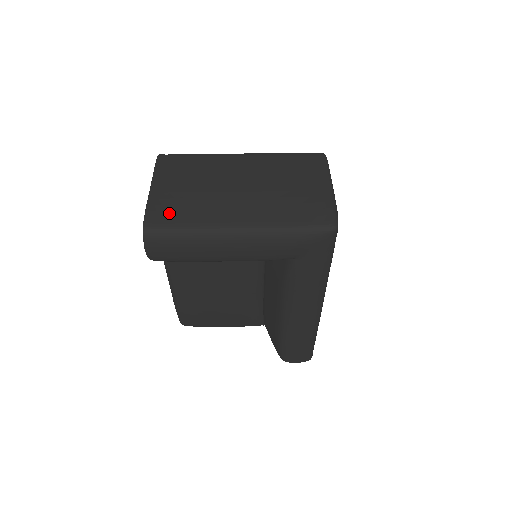
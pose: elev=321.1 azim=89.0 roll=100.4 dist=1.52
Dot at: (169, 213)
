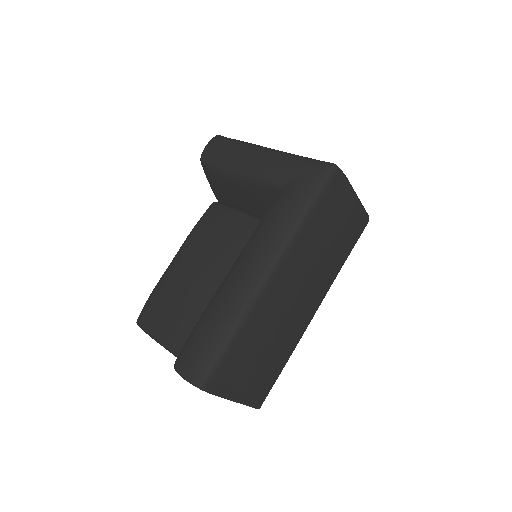
Dot at: occluded
